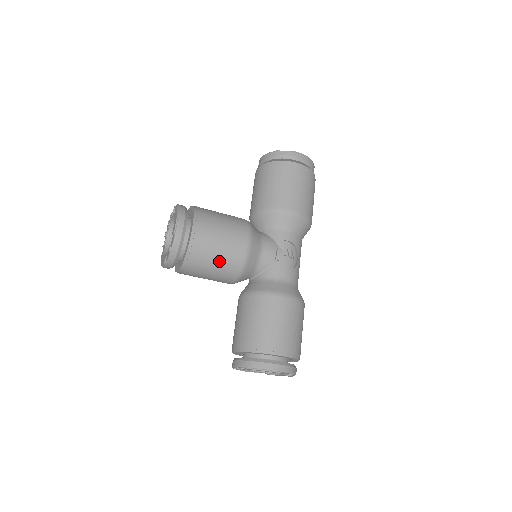
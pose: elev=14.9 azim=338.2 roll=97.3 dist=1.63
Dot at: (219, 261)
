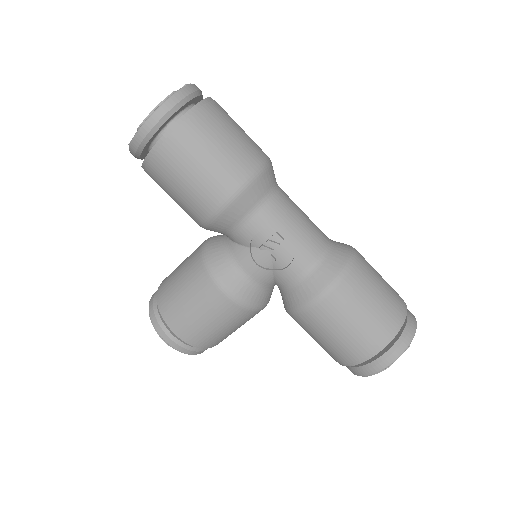
Dot at: (227, 327)
